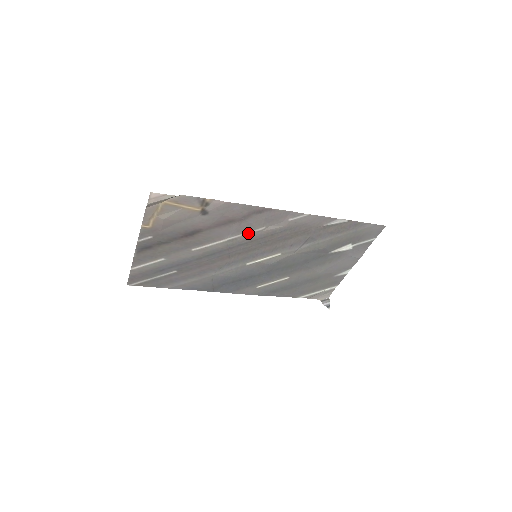
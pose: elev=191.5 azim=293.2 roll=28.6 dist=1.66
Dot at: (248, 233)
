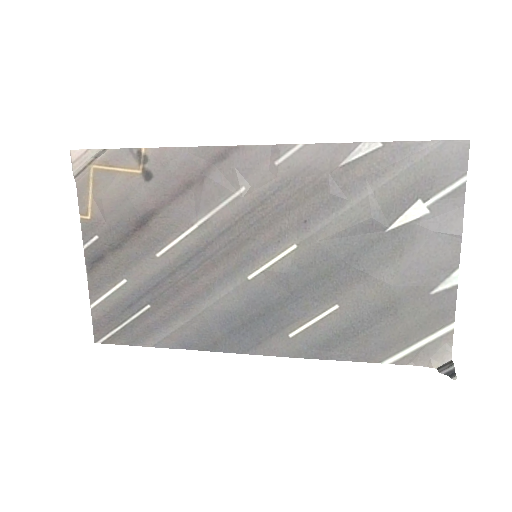
Dot at: (223, 206)
